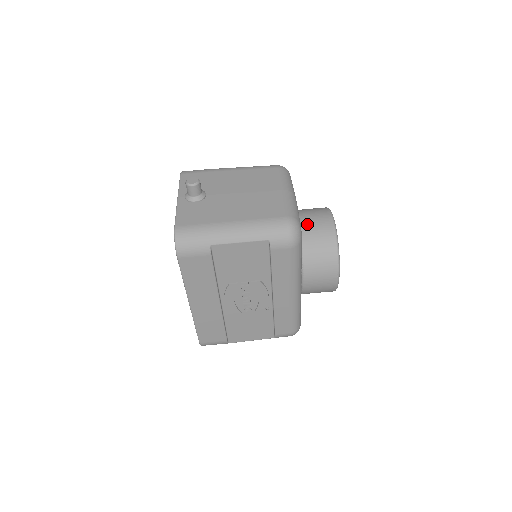
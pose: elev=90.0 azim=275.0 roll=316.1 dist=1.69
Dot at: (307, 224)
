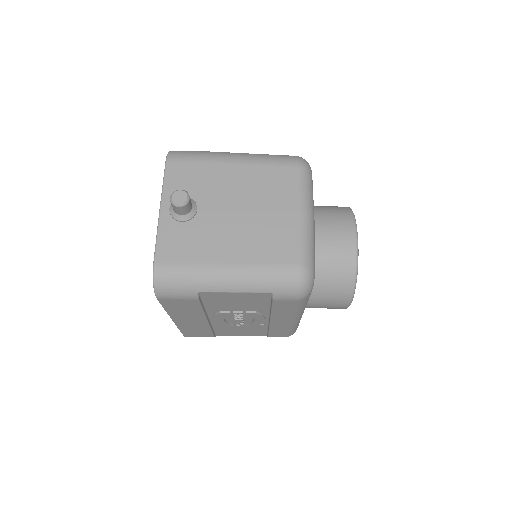
Dot at: (323, 245)
